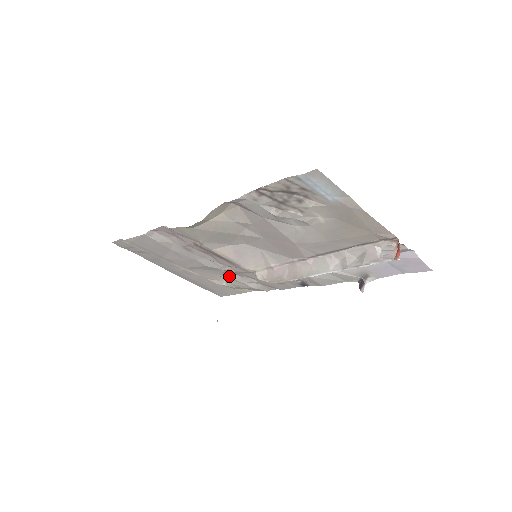
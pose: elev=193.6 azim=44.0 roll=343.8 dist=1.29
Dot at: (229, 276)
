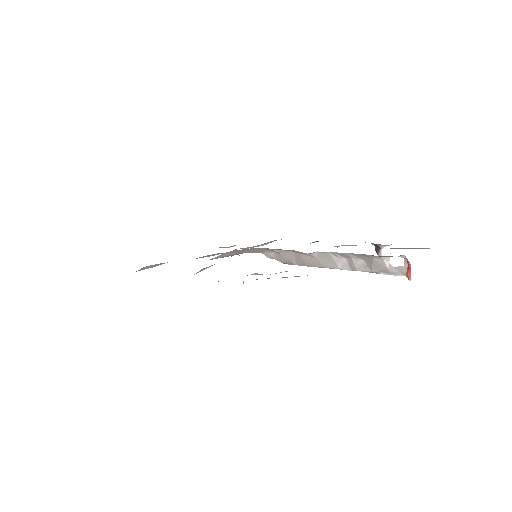
Dot at: occluded
